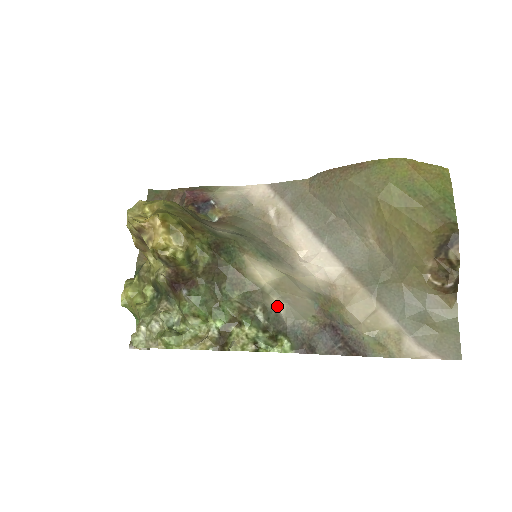
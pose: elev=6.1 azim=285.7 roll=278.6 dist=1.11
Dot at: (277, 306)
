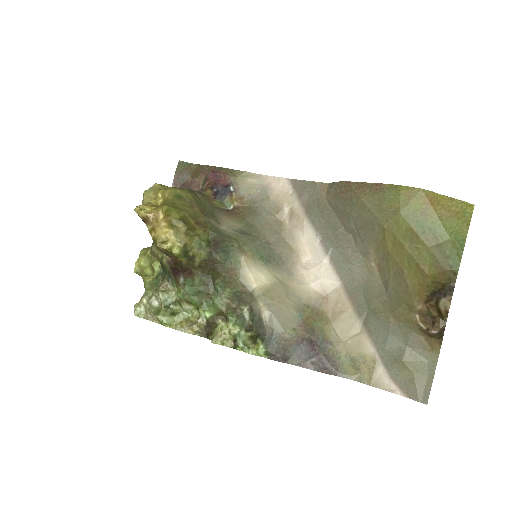
Dot at: (261, 312)
